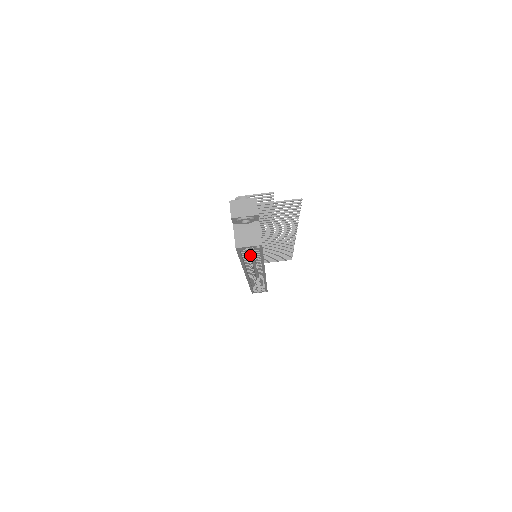
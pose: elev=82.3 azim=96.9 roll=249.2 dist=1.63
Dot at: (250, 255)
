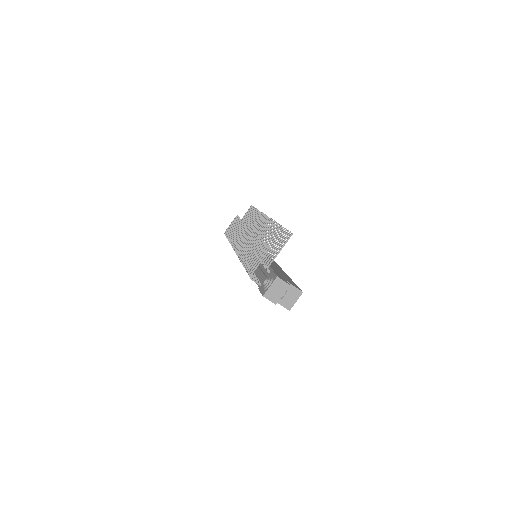
Dot at: occluded
